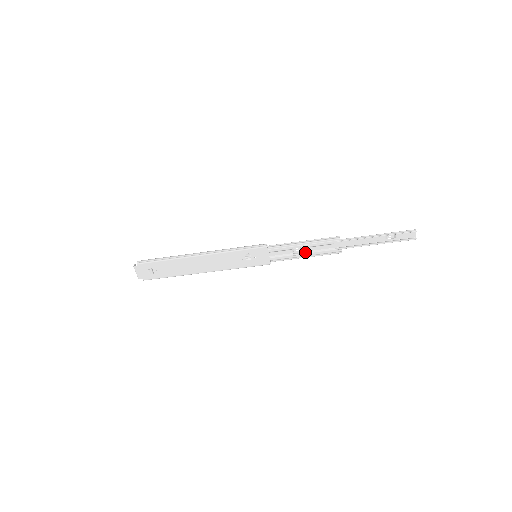
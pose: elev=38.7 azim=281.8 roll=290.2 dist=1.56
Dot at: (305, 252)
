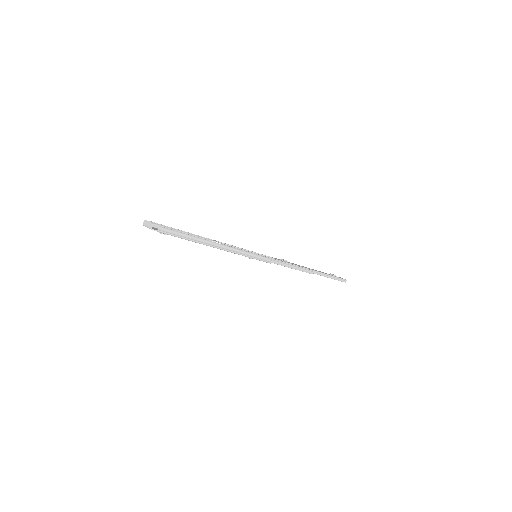
Dot at: occluded
